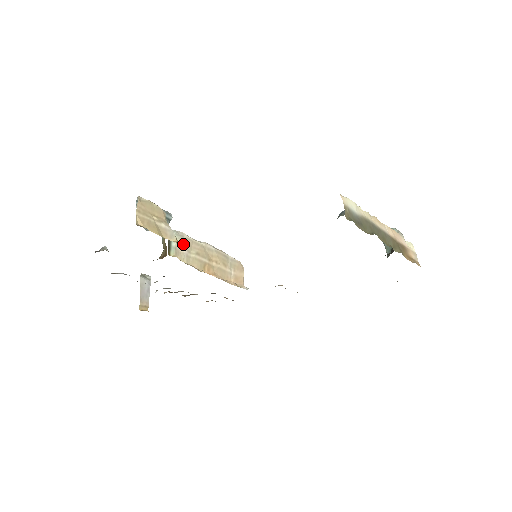
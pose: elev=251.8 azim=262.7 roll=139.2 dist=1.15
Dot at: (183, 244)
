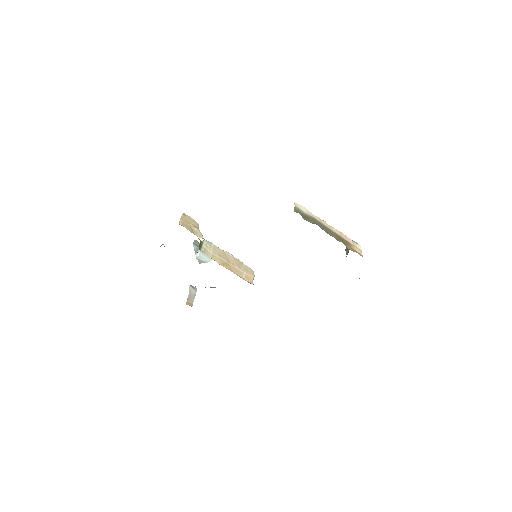
Dot at: (210, 248)
